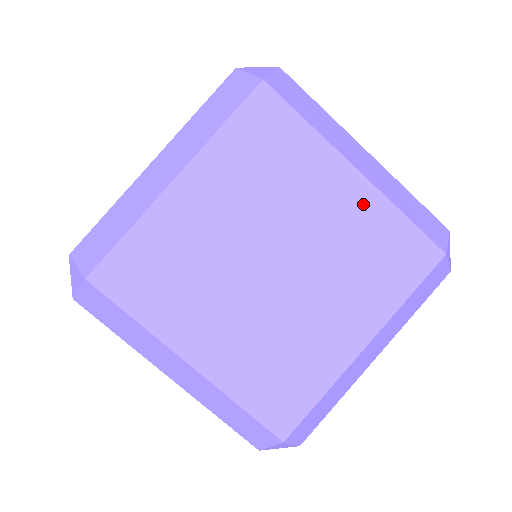
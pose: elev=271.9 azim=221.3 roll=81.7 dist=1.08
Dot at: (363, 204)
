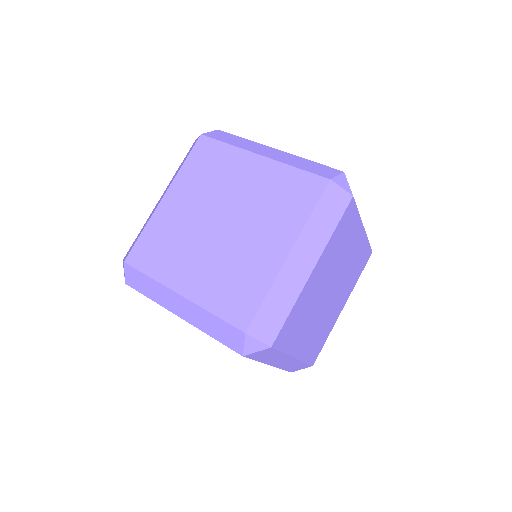
Dot at: (361, 244)
